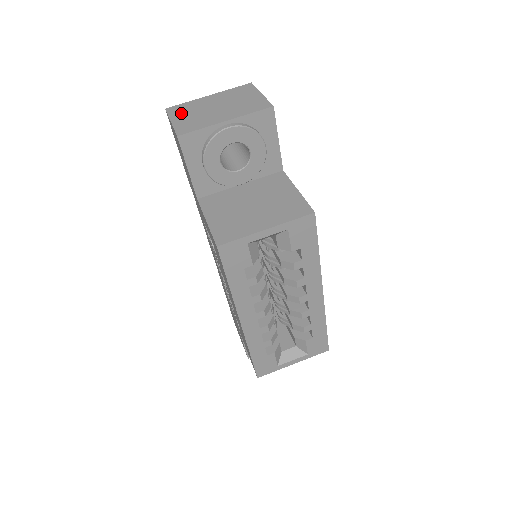
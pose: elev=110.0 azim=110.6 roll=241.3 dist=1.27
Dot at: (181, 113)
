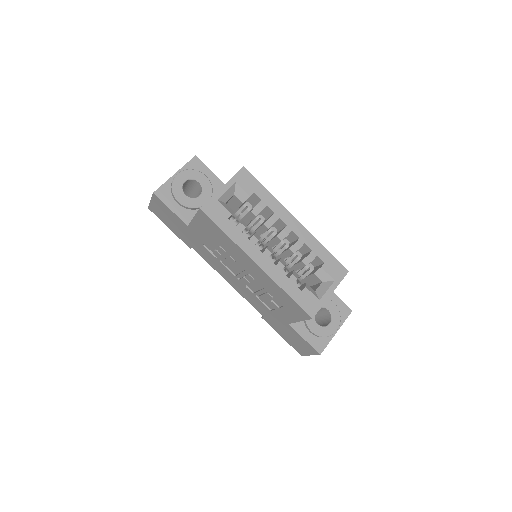
Dot at: occluded
